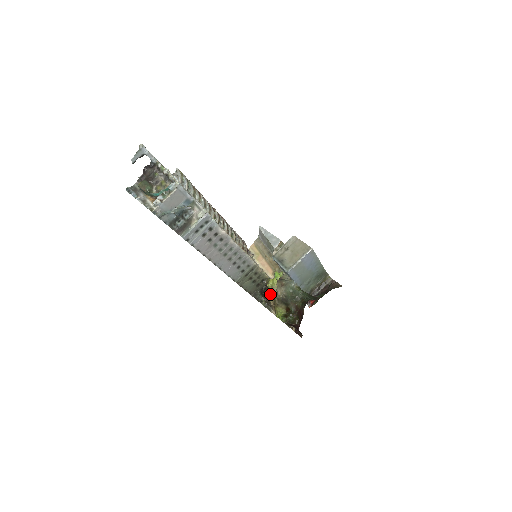
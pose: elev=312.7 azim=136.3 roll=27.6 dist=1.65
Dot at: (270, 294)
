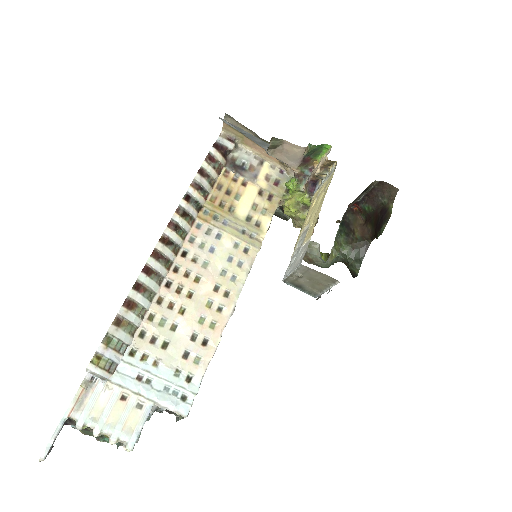
Dot at: (294, 223)
